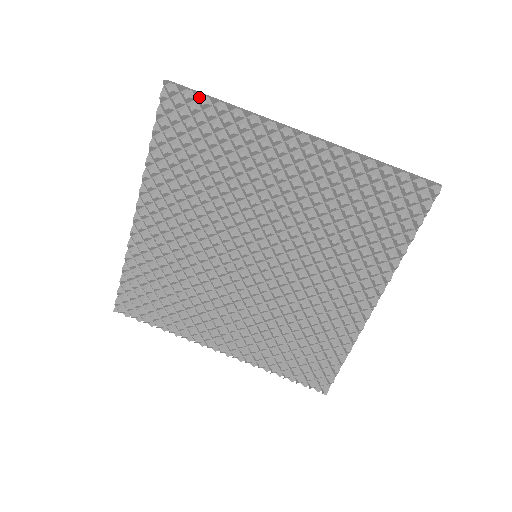
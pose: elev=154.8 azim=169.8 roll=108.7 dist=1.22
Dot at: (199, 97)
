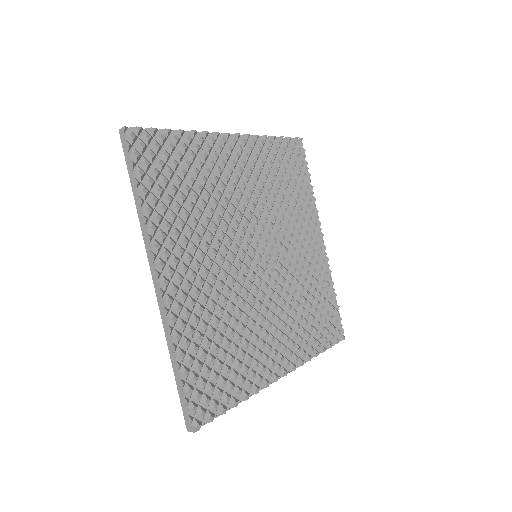
Dot at: (305, 165)
